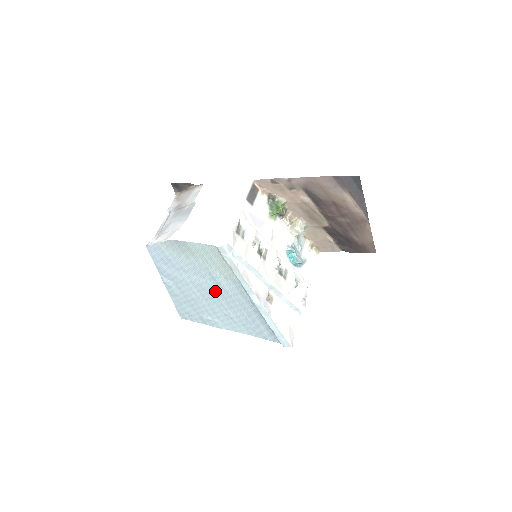
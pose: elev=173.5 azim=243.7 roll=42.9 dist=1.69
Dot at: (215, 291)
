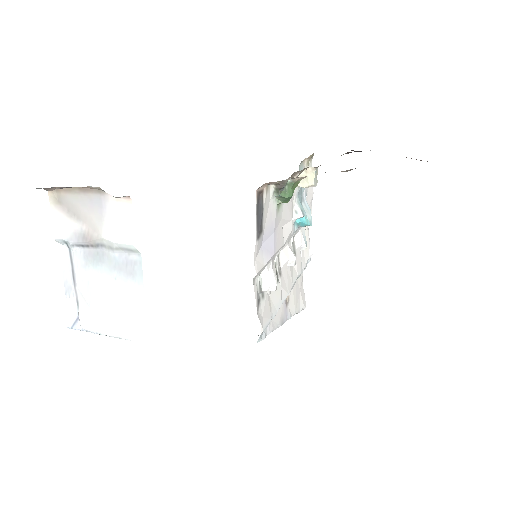
Dot at: occluded
